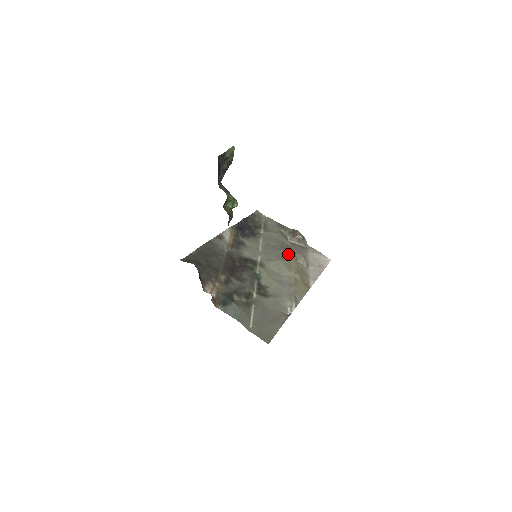
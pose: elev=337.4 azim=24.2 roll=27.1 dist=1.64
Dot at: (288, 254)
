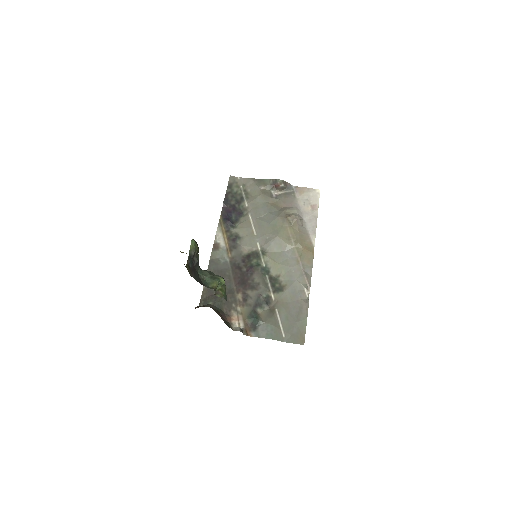
Dot at: (281, 222)
